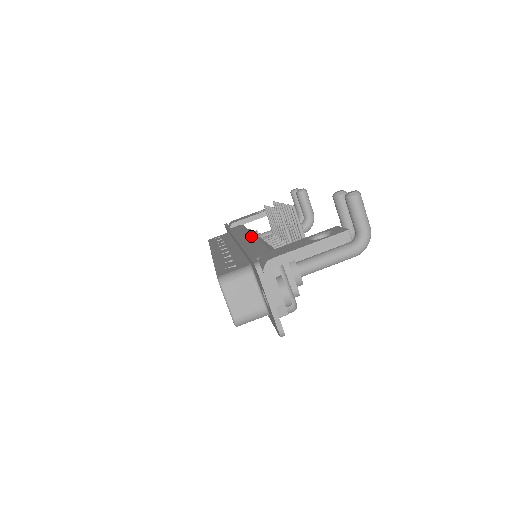
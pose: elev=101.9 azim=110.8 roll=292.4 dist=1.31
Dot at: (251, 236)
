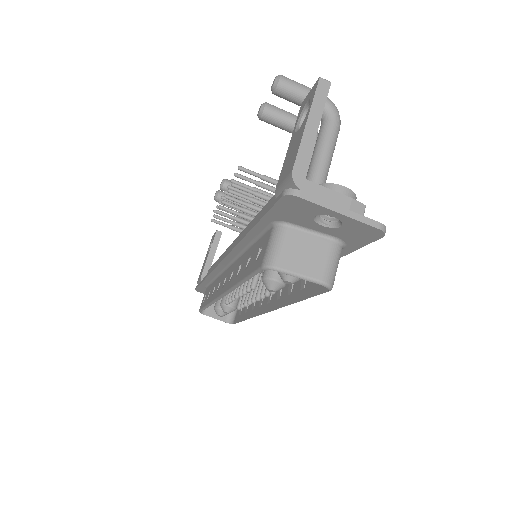
Dot at: (233, 243)
